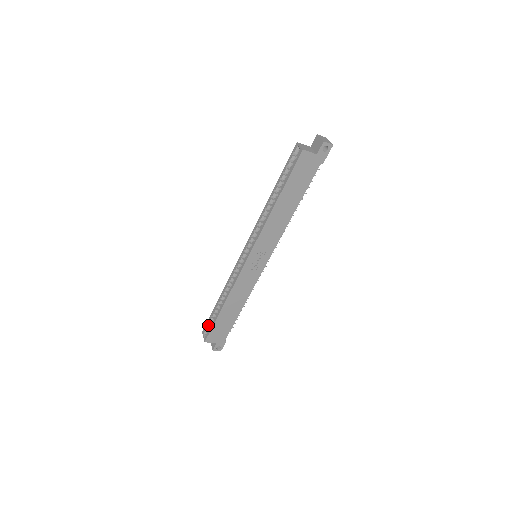
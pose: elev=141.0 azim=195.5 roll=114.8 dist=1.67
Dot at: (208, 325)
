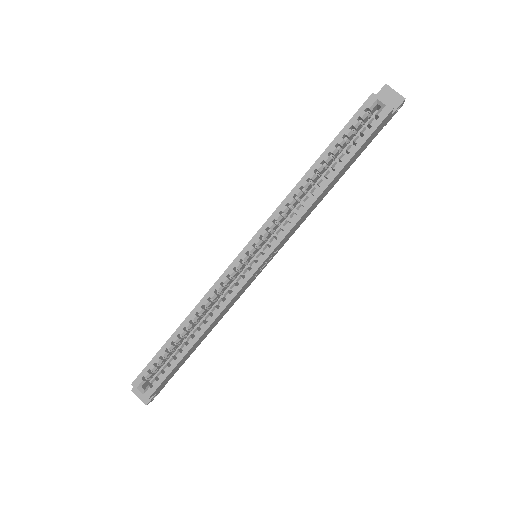
Dot at: (148, 372)
